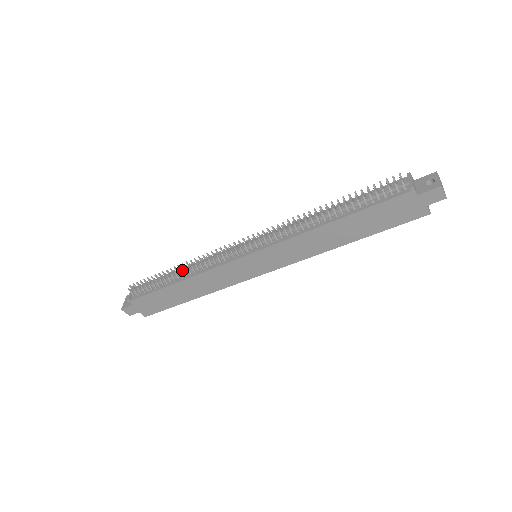
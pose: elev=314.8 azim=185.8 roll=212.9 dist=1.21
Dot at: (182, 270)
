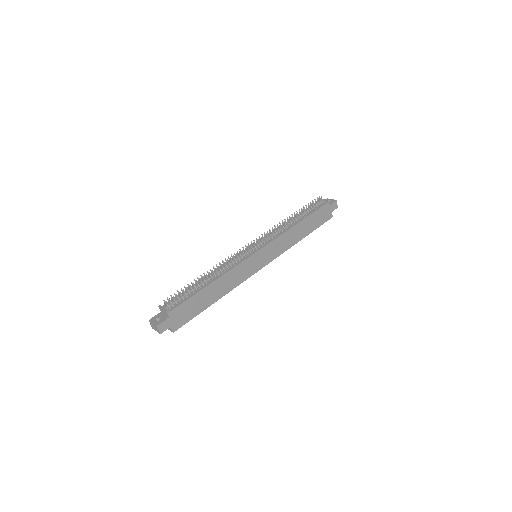
Dot at: (205, 278)
